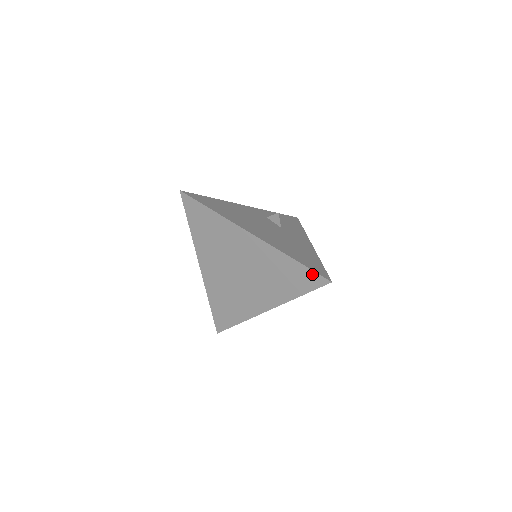
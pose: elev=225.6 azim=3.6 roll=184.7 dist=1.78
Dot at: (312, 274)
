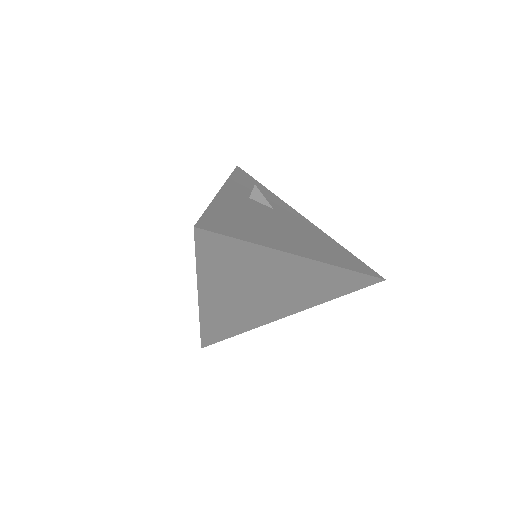
Dot at: (366, 278)
